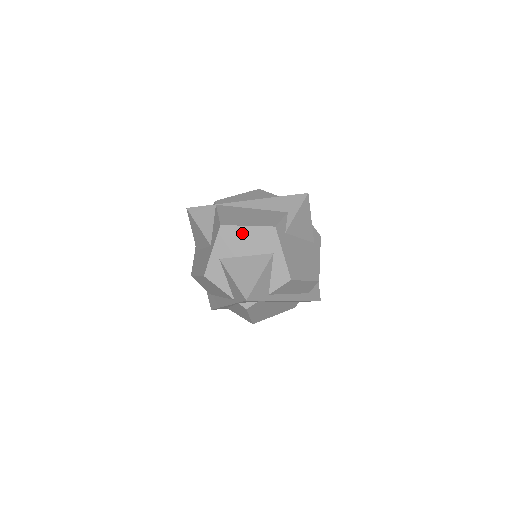
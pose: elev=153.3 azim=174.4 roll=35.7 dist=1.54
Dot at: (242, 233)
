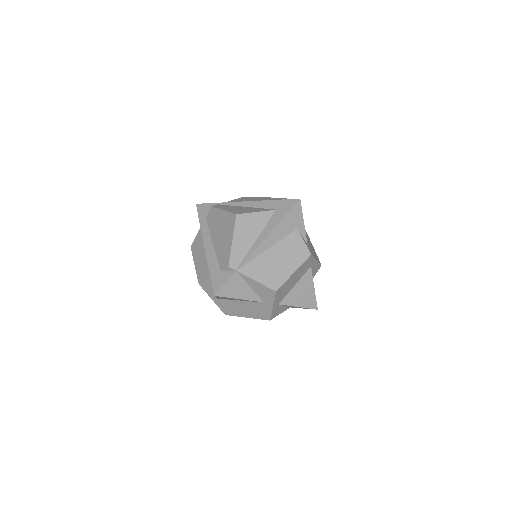
Dot at: (291, 279)
